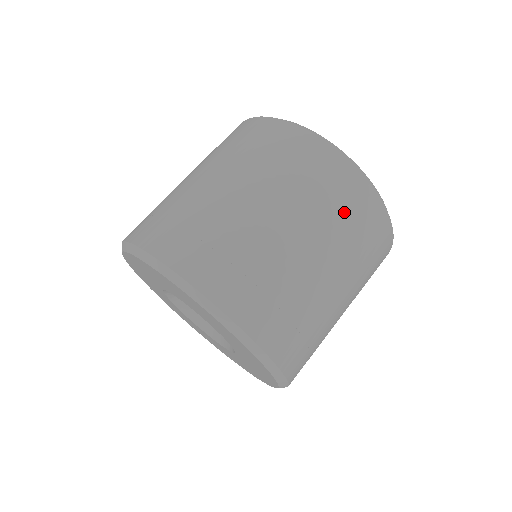
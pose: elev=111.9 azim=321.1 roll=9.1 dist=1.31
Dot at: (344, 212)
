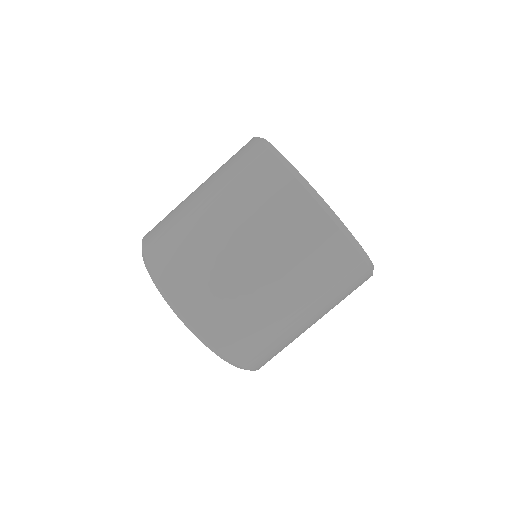
Dot at: (278, 219)
